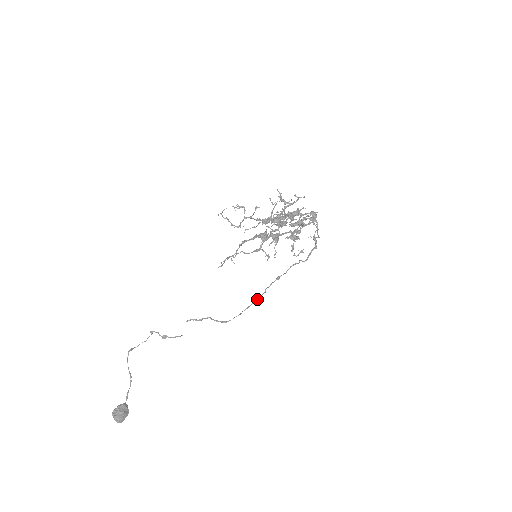
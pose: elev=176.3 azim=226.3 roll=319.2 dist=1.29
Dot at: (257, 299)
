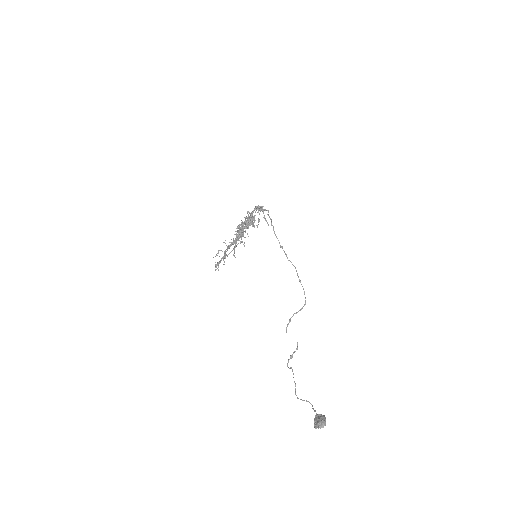
Dot at: (296, 271)
